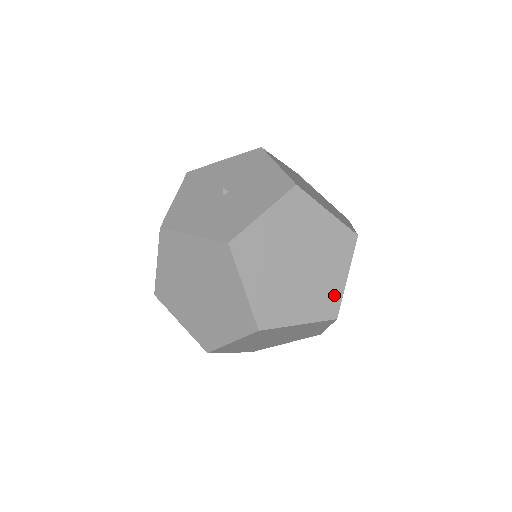
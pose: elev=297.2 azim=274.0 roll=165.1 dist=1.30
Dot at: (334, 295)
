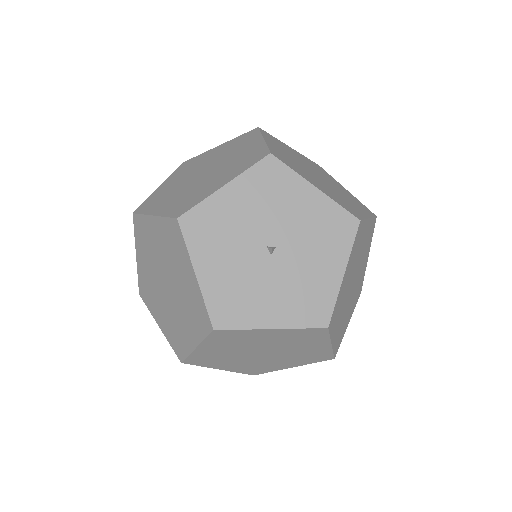
Dot at: (362, 279)
